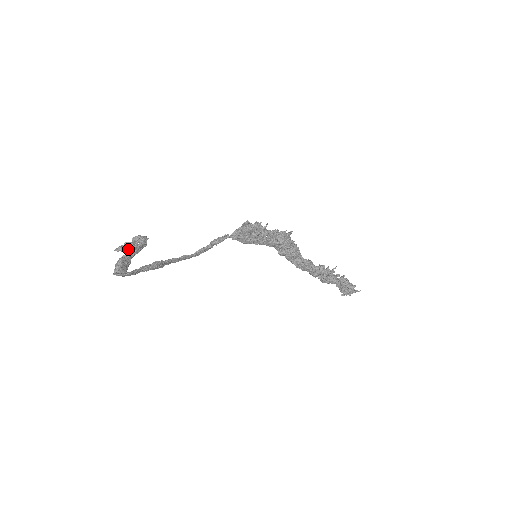
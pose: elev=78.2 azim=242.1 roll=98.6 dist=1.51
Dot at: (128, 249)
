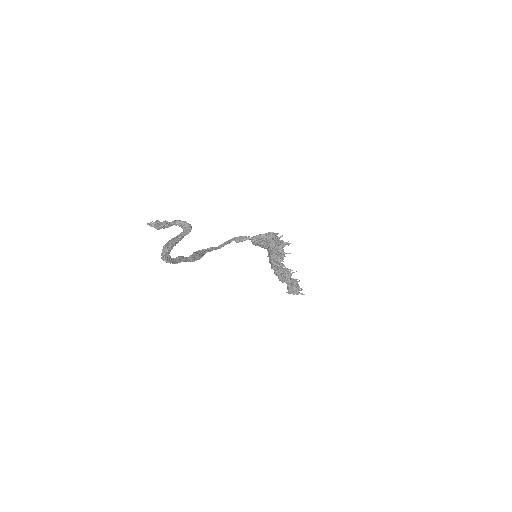
Dot at: (162, 227)
